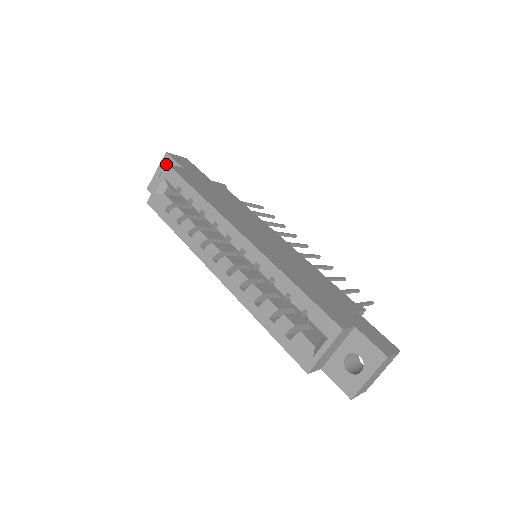
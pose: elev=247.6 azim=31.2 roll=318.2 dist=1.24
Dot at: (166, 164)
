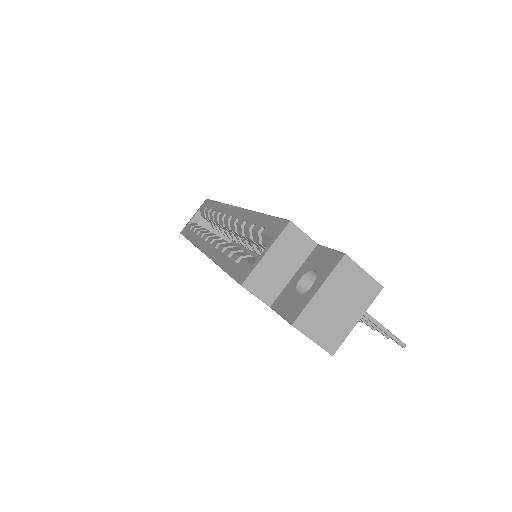
Dot at: occluded
